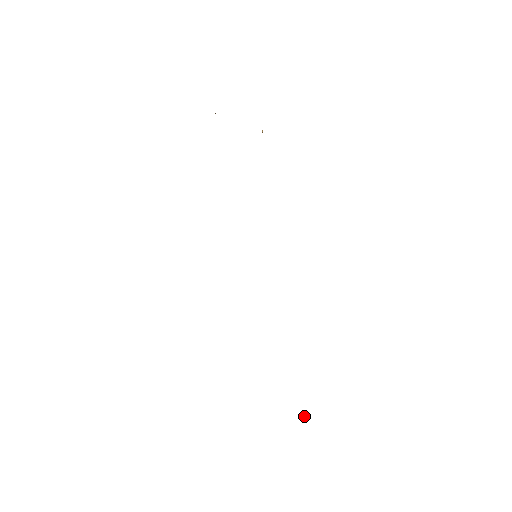
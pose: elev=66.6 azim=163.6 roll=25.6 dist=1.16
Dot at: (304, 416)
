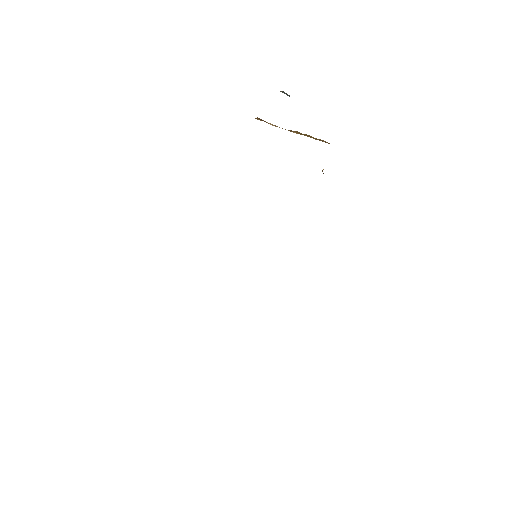
Dot at: occluded
